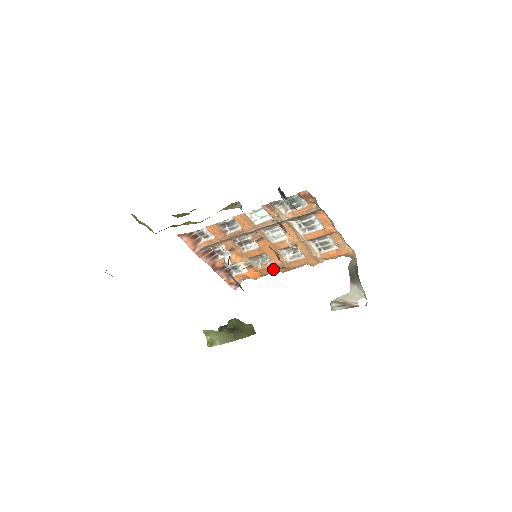
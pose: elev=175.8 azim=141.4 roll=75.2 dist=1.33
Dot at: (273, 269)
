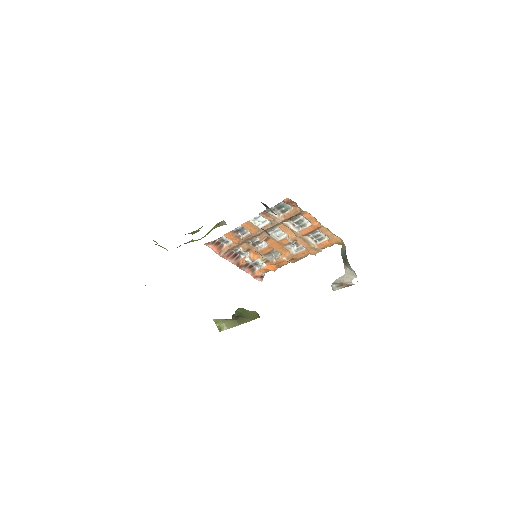
Dot at: (285, 261)
